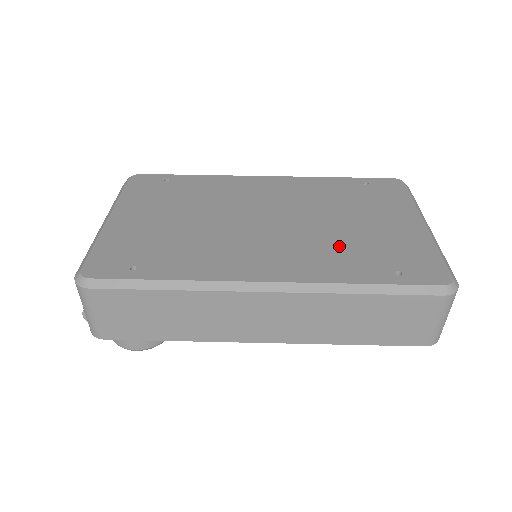
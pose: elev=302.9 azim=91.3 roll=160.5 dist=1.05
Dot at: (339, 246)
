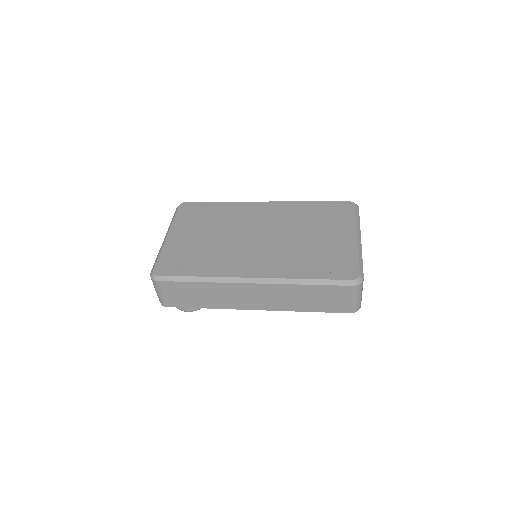
Dot at: (299, 254)
